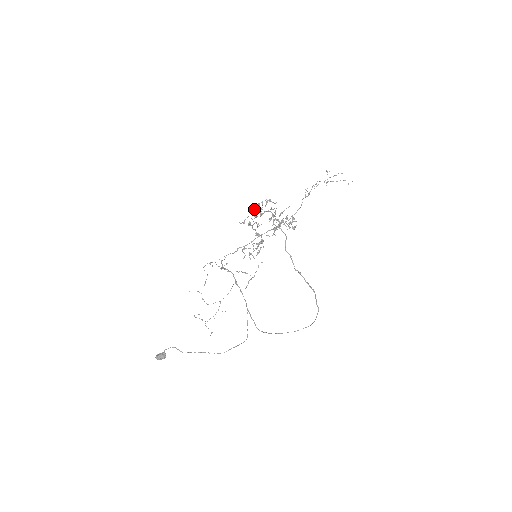
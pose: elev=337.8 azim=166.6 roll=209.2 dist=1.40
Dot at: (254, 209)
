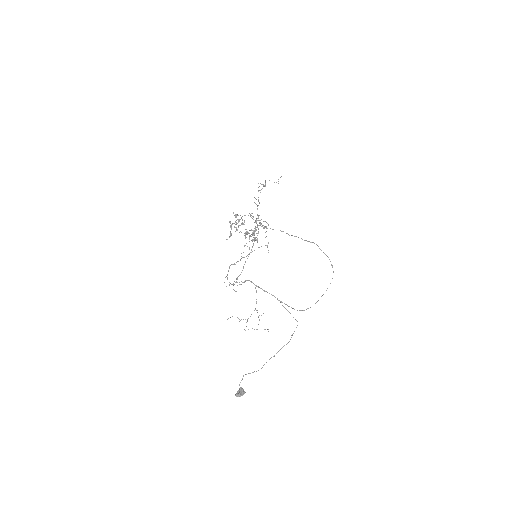
Dot at: (231, 224)
